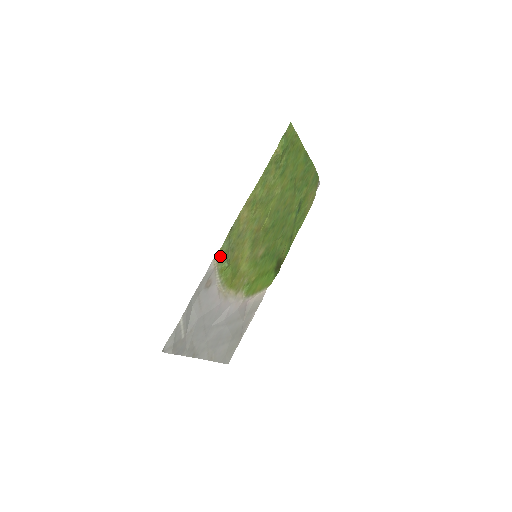
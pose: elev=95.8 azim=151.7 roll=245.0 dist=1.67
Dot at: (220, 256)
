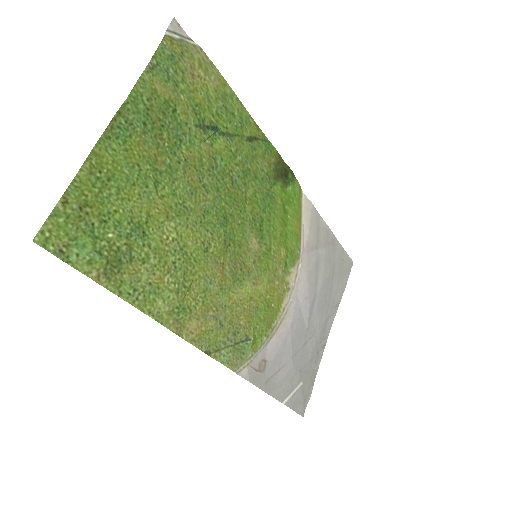
Dot at: (237, 361)
